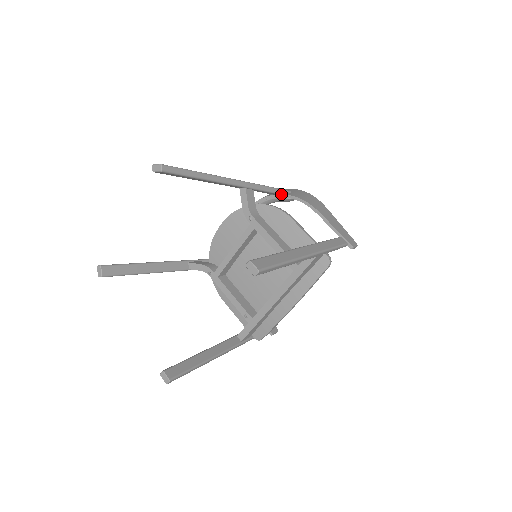
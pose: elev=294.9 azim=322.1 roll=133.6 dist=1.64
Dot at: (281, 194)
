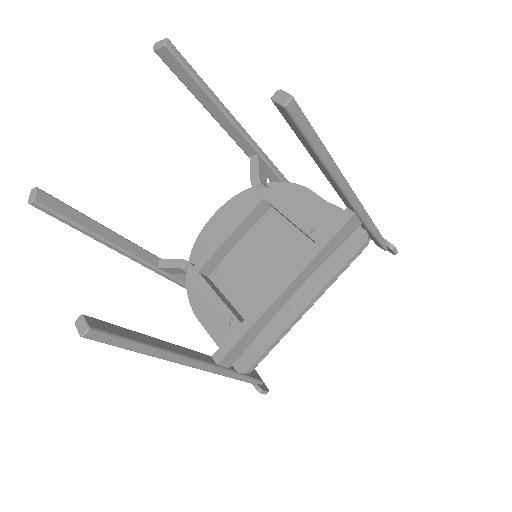
Dot at: occluded
